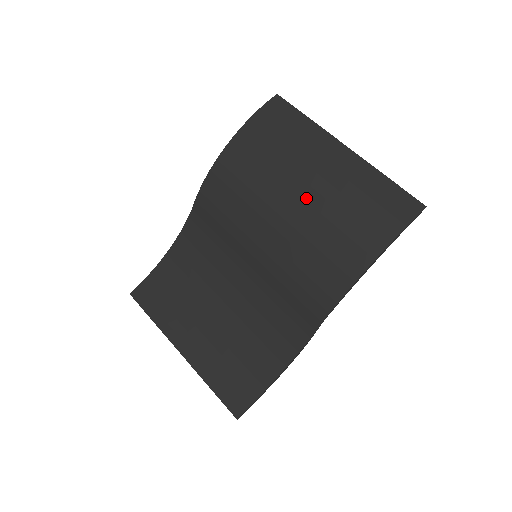
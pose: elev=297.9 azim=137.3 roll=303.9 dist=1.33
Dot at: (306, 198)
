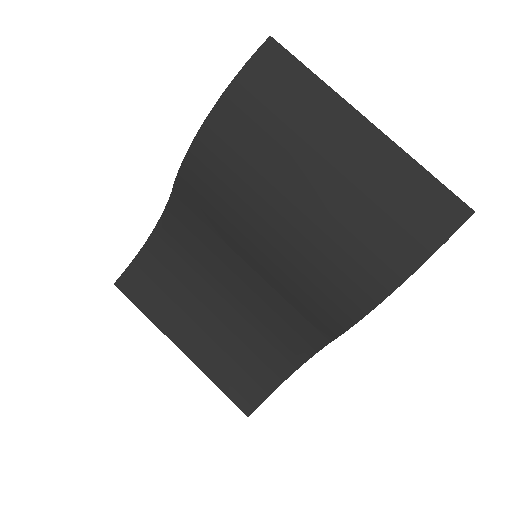
Dot at: (316, 198)
